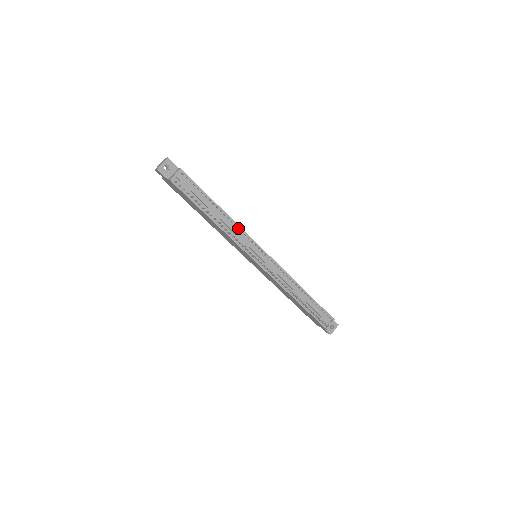
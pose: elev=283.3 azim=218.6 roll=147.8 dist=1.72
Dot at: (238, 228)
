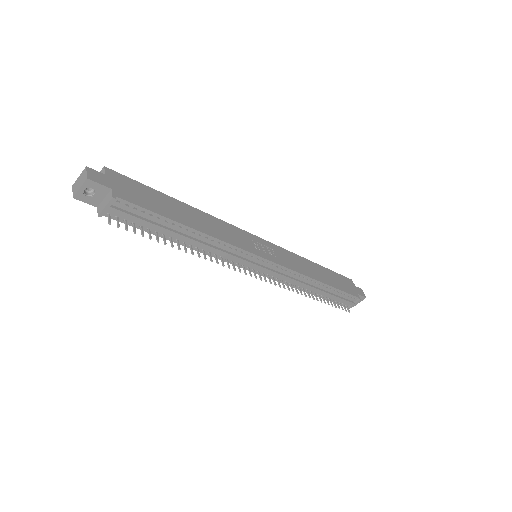
Dot at: (225, 242)
